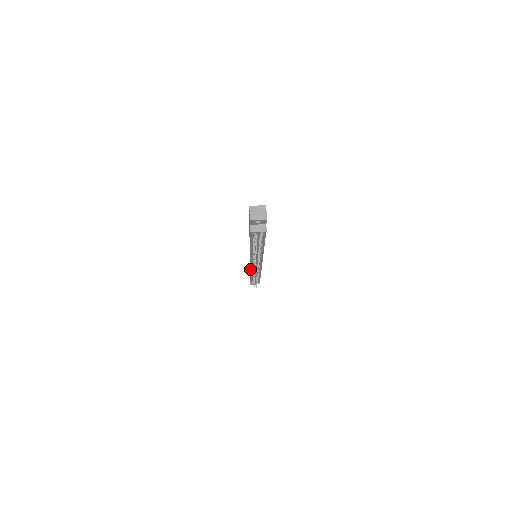
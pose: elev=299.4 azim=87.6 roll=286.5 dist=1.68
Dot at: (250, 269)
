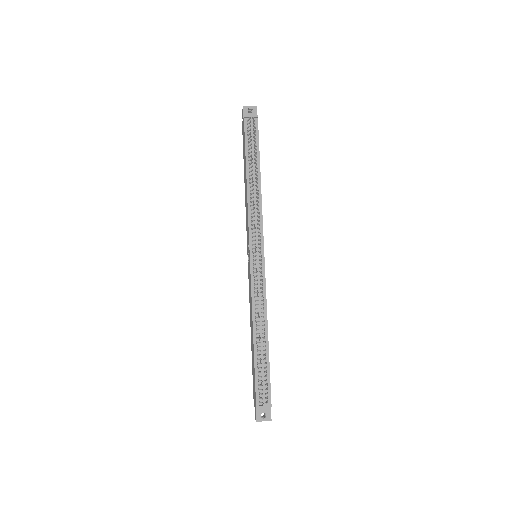
Dot at: (251, 291)
